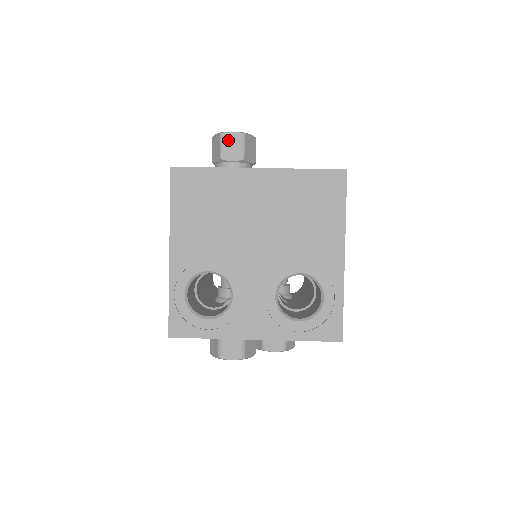
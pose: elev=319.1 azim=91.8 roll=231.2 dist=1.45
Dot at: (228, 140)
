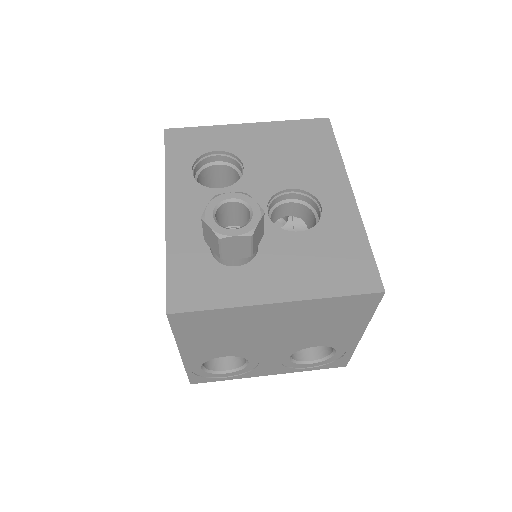
Dot at: (230, 244)
